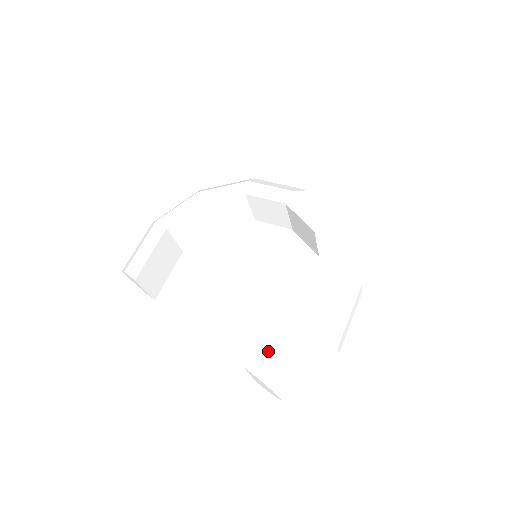
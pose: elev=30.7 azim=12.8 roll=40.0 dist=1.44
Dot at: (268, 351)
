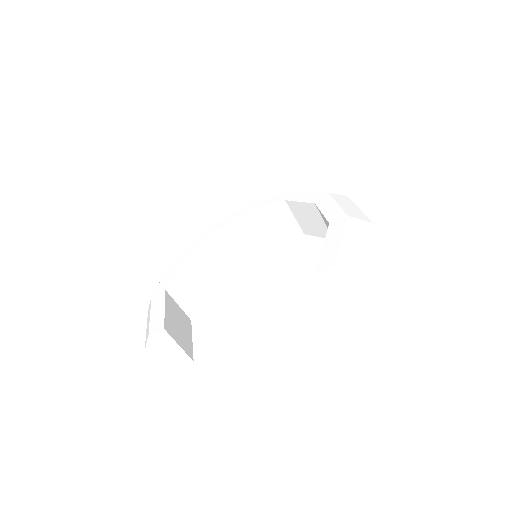
Dot at: (324, 252)
